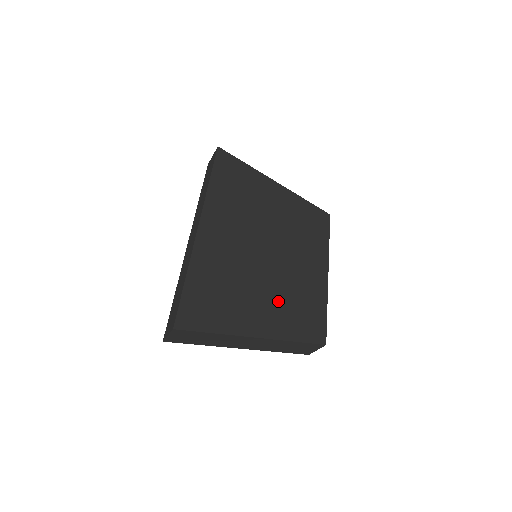
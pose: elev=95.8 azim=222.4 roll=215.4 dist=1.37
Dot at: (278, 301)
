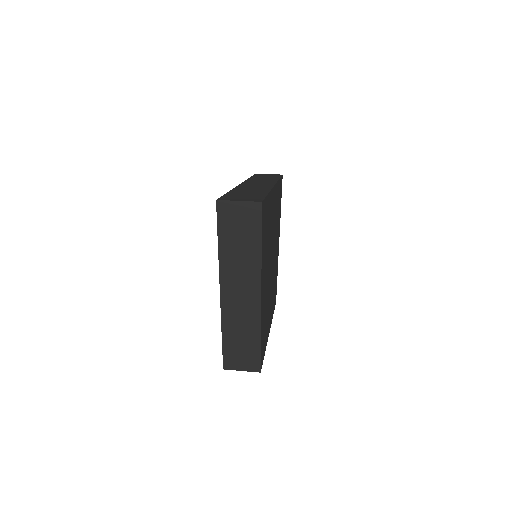
Dot at: (266, 298)
